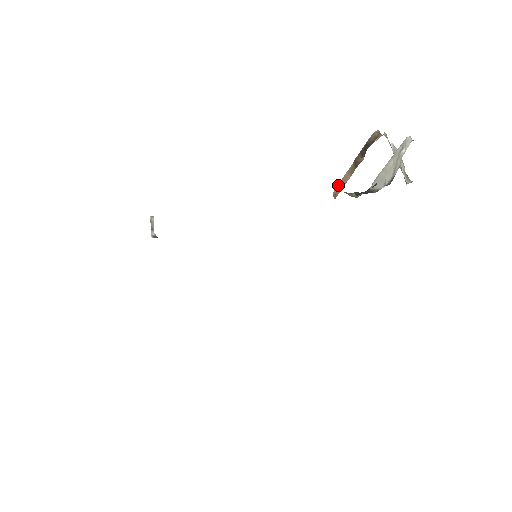
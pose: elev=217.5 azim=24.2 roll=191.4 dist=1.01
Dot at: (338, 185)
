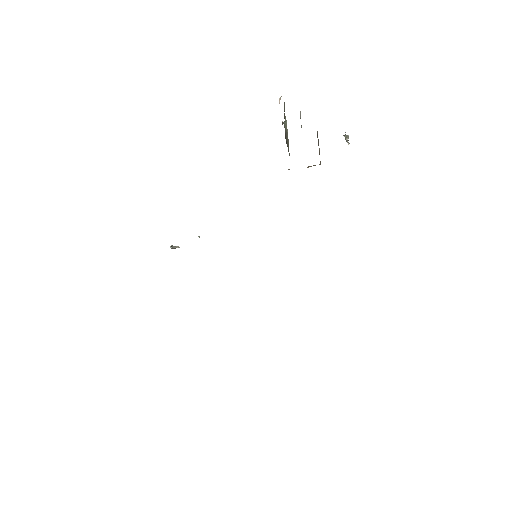
Dot at: occluded
